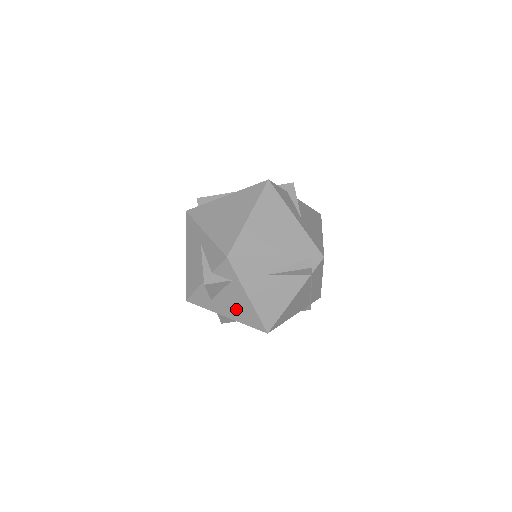
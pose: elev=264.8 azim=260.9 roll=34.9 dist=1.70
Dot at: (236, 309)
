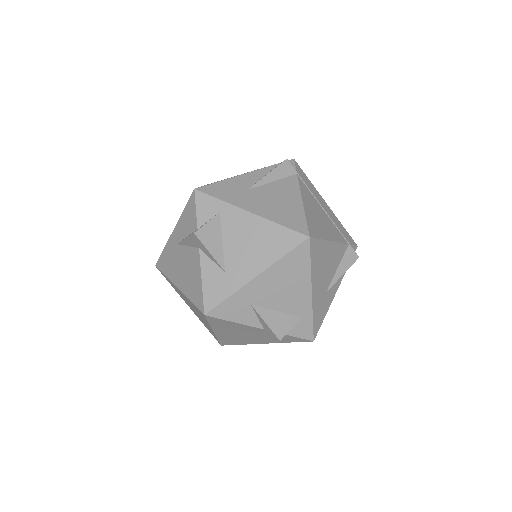
Dot at: (255, 247)
